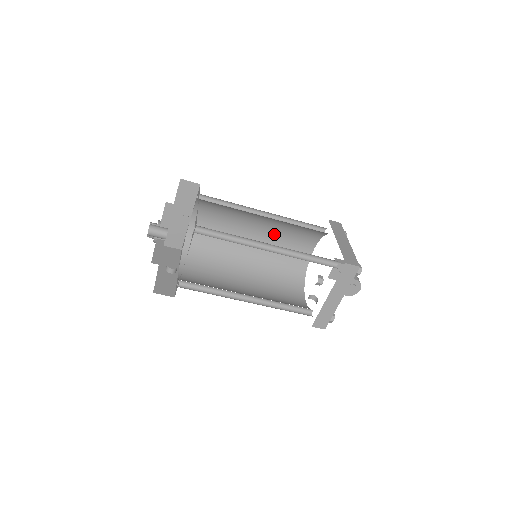
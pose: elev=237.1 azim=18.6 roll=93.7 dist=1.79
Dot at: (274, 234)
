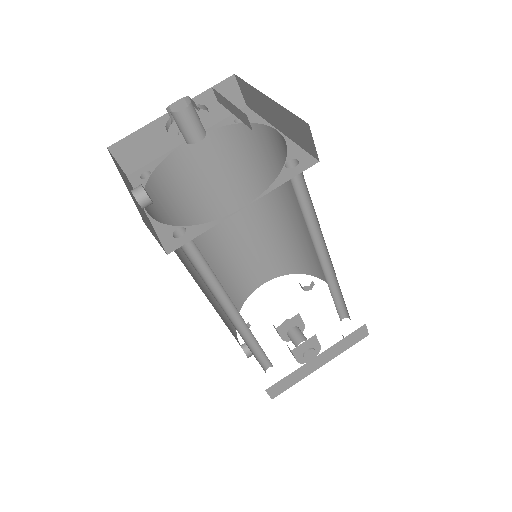
Dot at: (251, 238)
